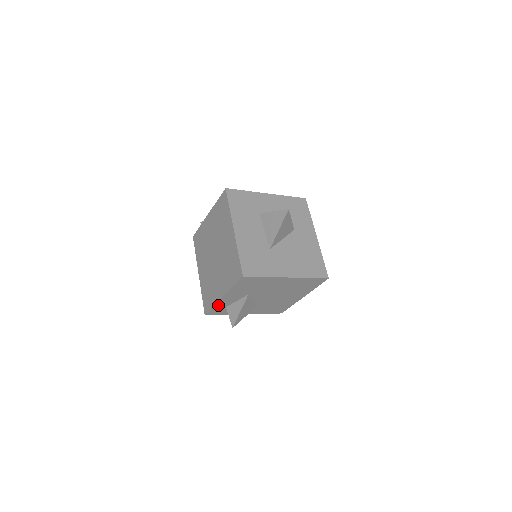
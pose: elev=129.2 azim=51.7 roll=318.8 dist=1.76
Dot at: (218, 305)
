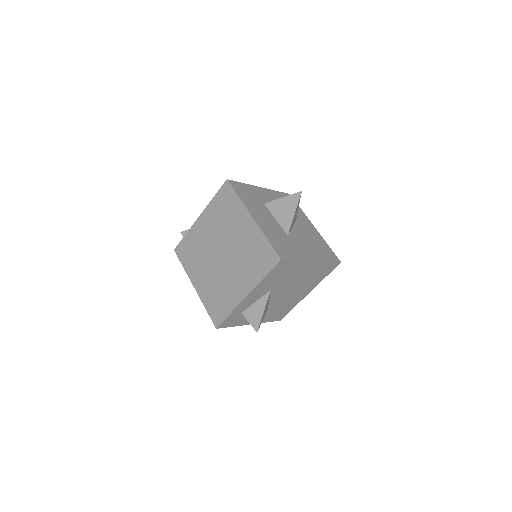
Dot at: (236, 310)
